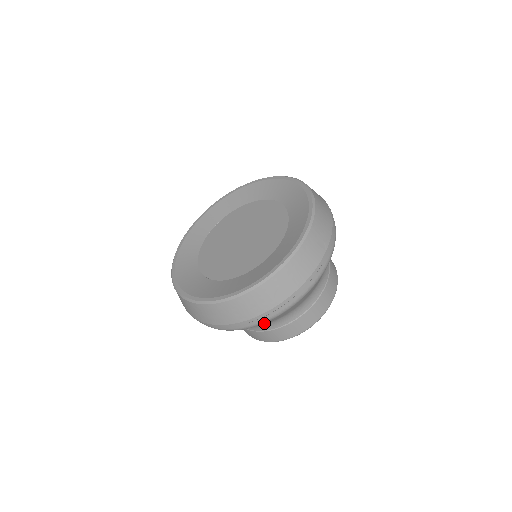
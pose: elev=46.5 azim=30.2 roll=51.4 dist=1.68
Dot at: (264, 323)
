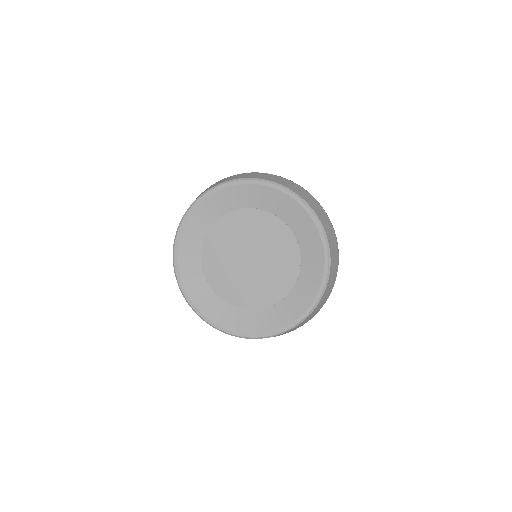
Dot at: occluded
